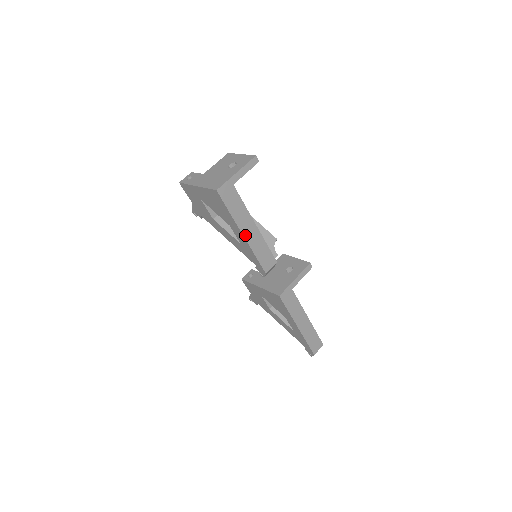
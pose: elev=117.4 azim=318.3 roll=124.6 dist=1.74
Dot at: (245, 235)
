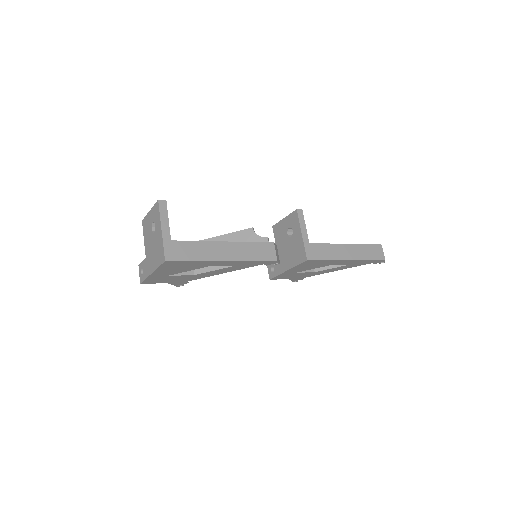
Dot at: (227, 259)
